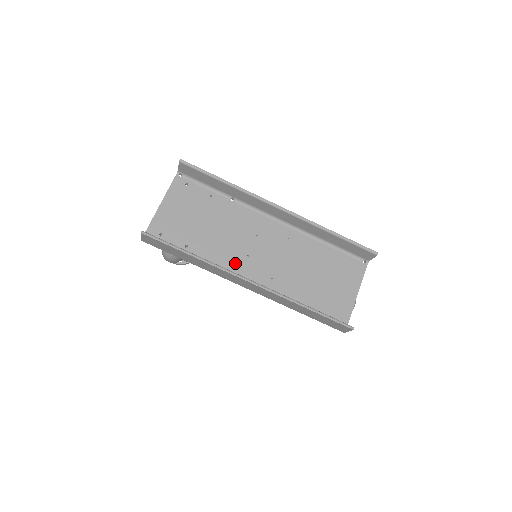
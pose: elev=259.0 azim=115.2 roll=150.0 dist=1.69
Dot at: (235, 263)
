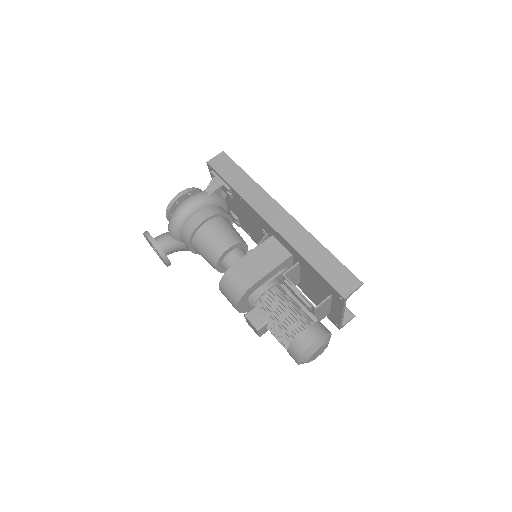
Dot at: occluded
